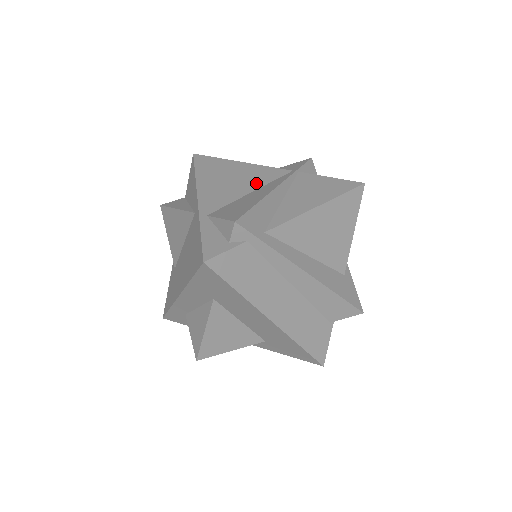
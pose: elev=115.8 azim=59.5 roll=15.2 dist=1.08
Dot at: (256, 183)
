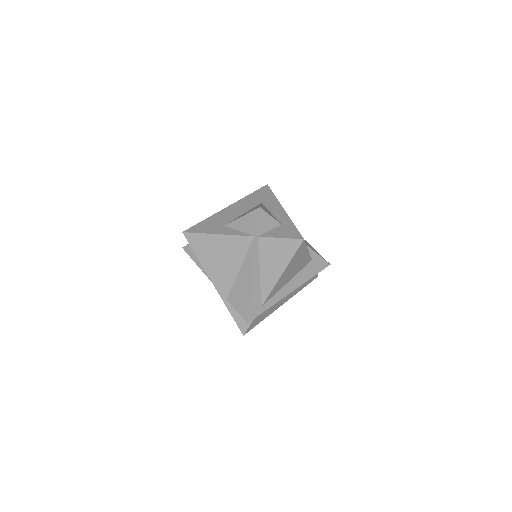
Dot at: (238, 259)
